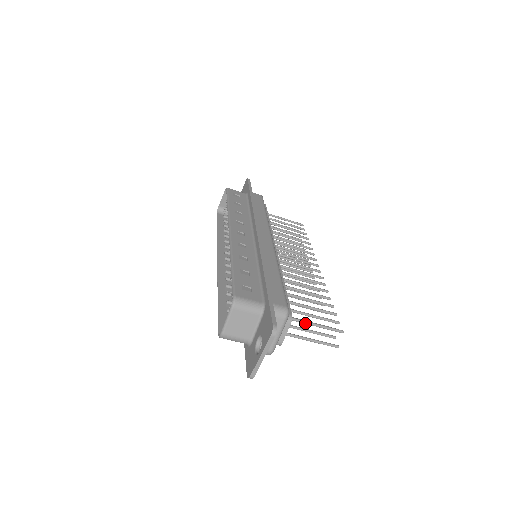
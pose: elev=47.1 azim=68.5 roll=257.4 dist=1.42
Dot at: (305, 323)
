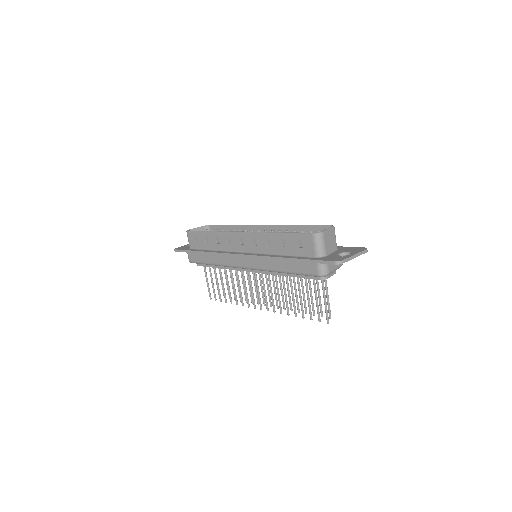
Dot at: (327, 288)
